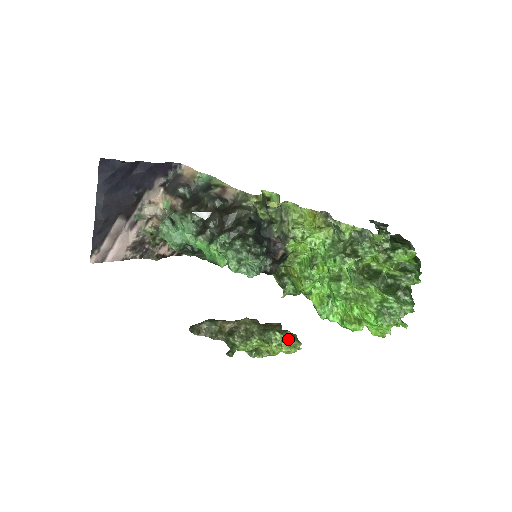
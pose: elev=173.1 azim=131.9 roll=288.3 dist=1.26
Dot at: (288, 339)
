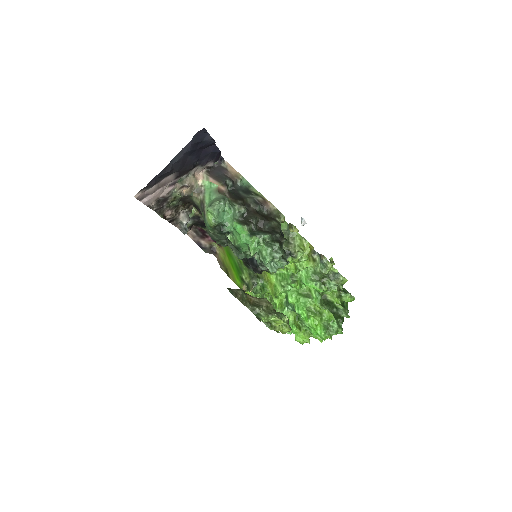
Dot at: (288, 323)
